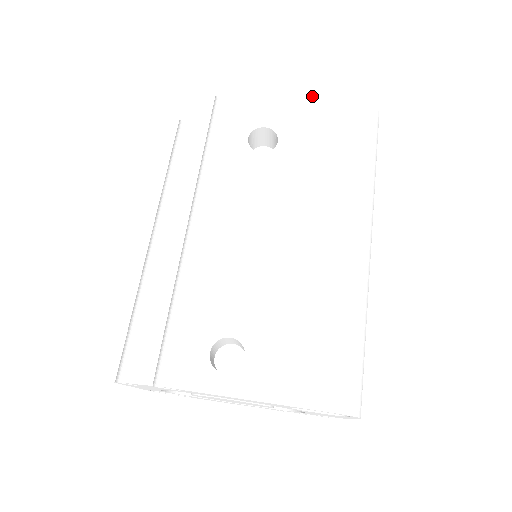
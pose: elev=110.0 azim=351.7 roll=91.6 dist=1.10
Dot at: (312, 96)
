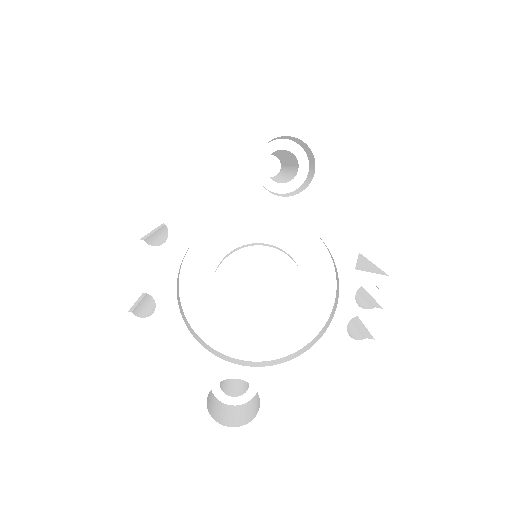
Dot at: occluded
